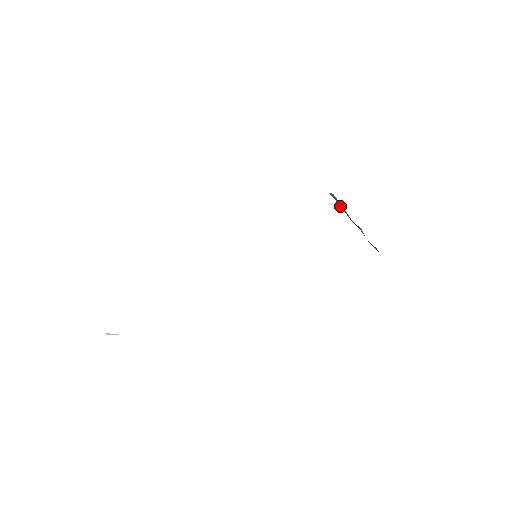
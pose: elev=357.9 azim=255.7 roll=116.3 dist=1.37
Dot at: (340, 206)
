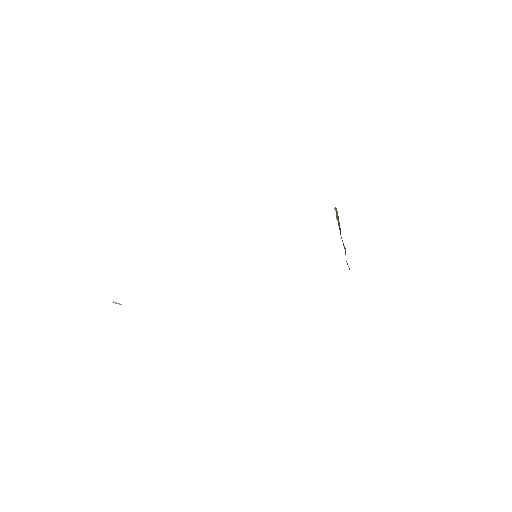
Dot at: (338, 221)
